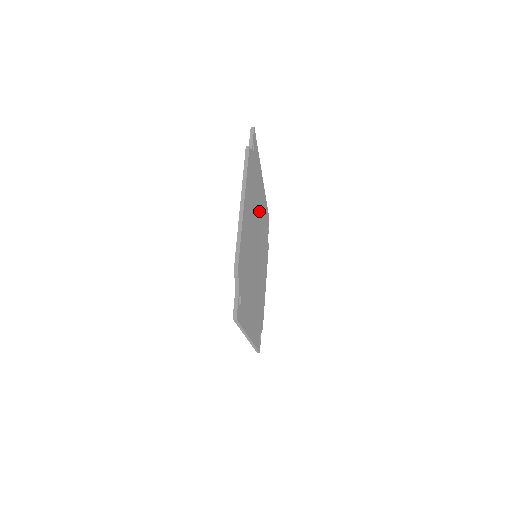
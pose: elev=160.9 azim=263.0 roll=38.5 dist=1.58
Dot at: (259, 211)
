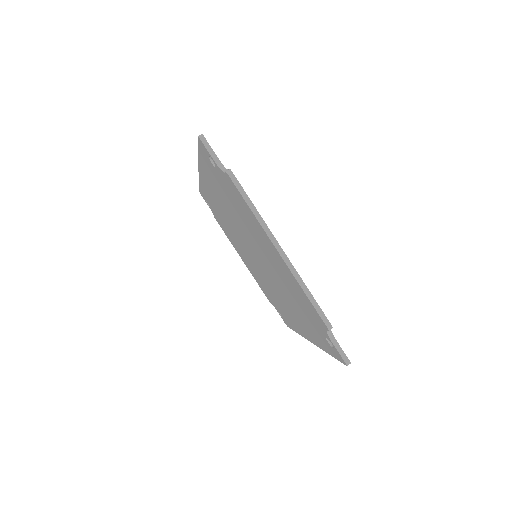
Dot at: occluded
